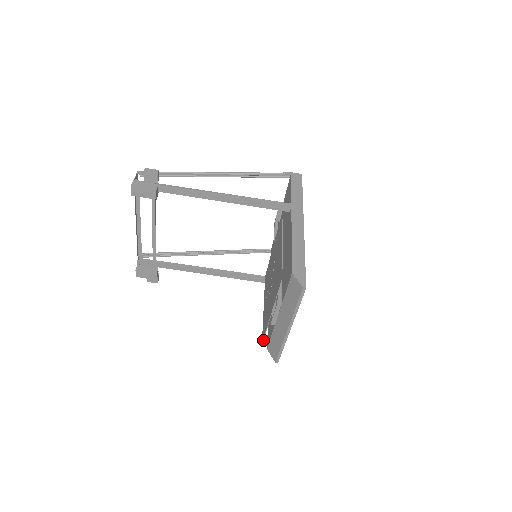
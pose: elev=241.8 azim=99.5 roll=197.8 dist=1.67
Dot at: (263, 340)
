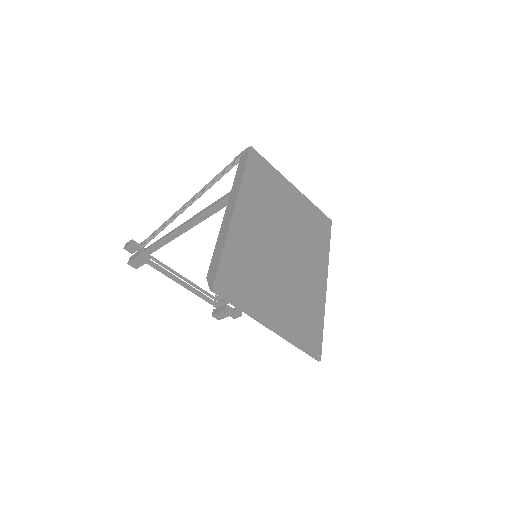
Dot at: occluded
